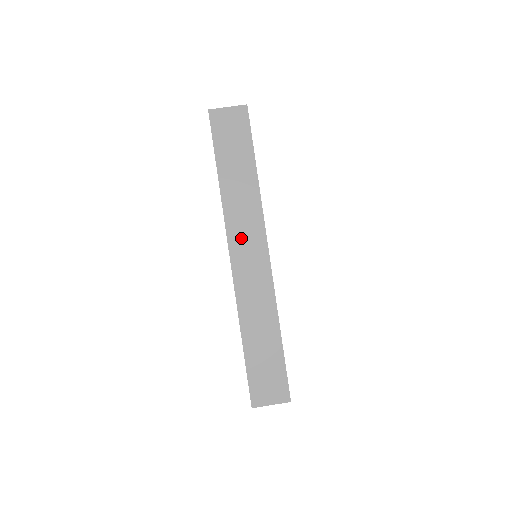
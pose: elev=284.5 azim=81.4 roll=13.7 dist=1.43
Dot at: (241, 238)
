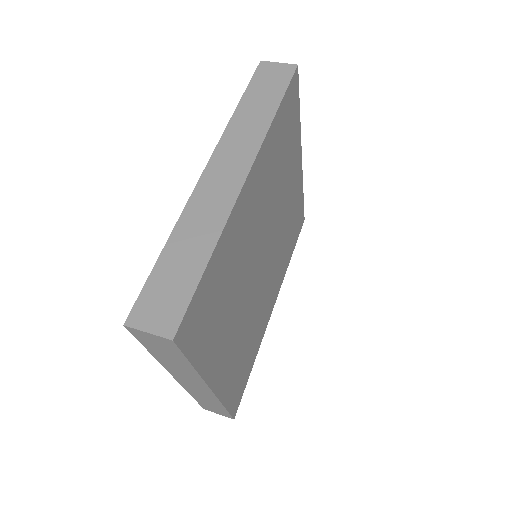
Dot at: (227, 156)
